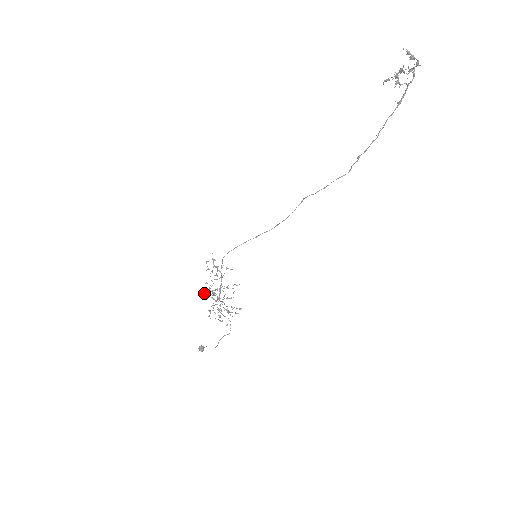
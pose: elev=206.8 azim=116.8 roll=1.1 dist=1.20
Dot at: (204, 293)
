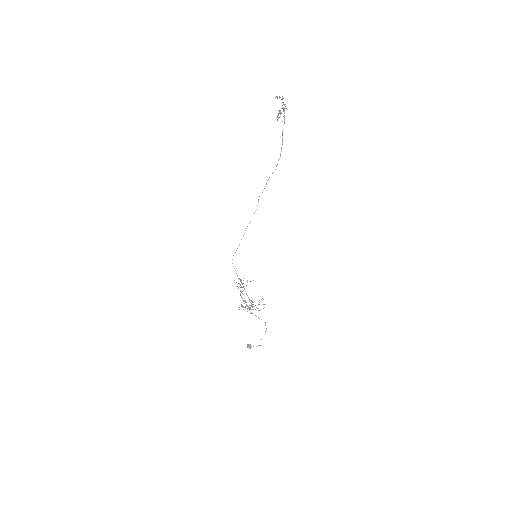
Dot at: (242, 307)
